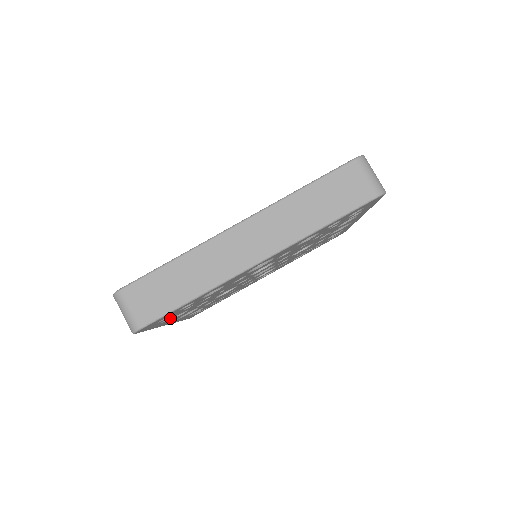
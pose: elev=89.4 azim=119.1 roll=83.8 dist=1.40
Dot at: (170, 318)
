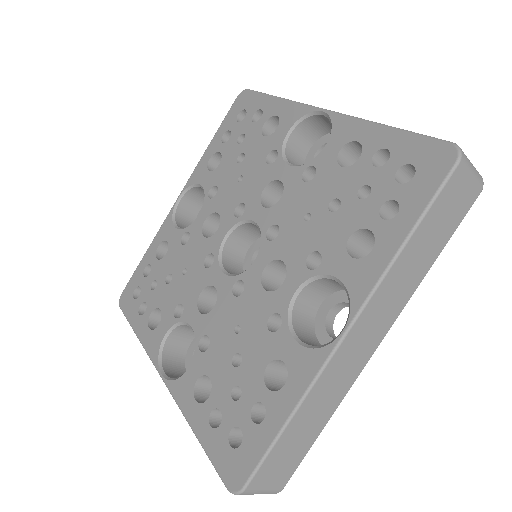
Dot at: occluded
